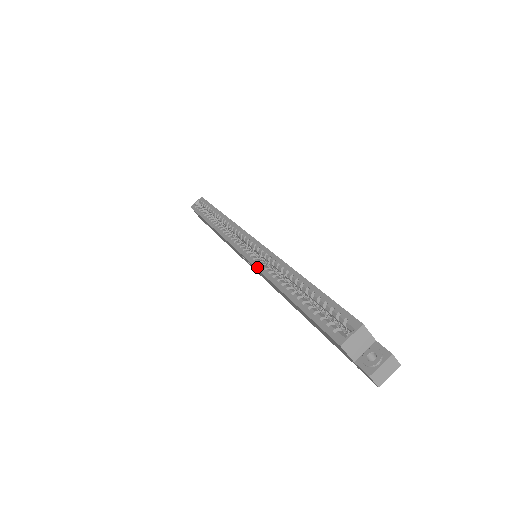
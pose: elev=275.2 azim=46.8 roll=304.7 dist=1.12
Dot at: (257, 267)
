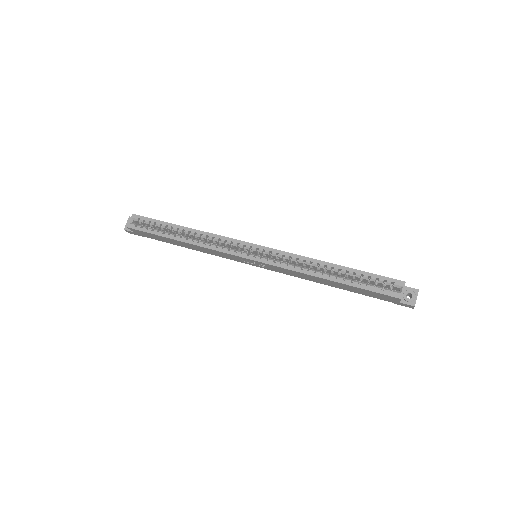
Dot at: (285, 268)
